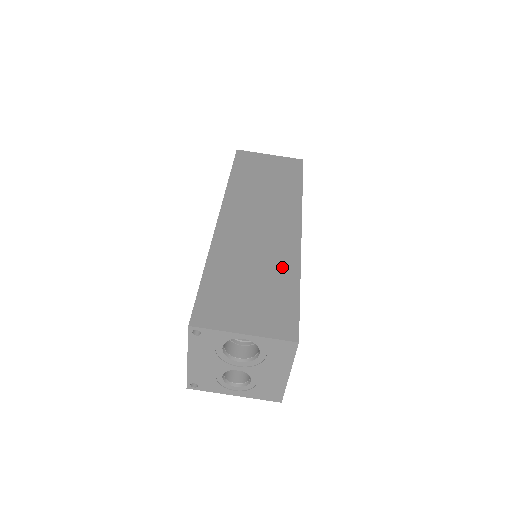
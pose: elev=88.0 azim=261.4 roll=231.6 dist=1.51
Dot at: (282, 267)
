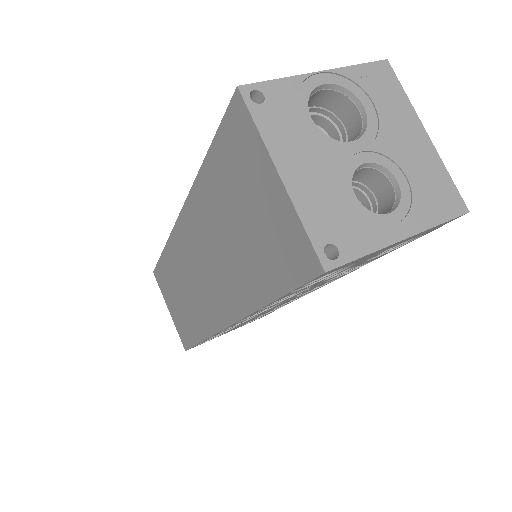
Dot at: occluded
